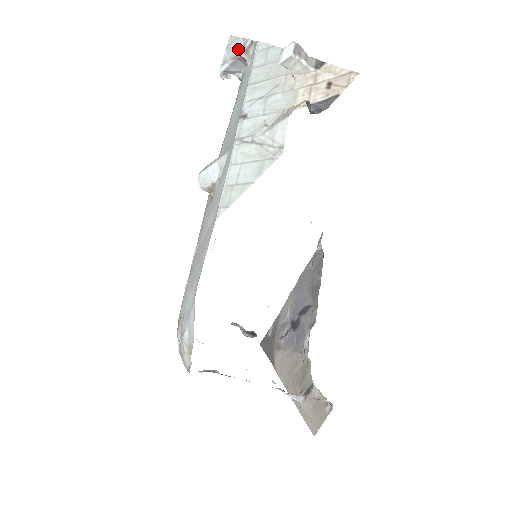
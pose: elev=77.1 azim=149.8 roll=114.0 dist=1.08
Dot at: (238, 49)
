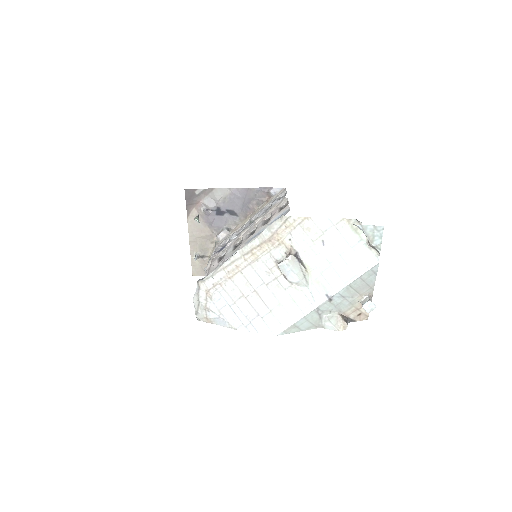
Dot at: (374, 241)
